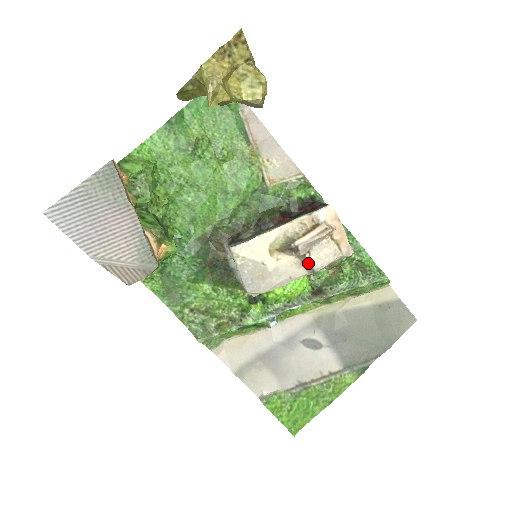
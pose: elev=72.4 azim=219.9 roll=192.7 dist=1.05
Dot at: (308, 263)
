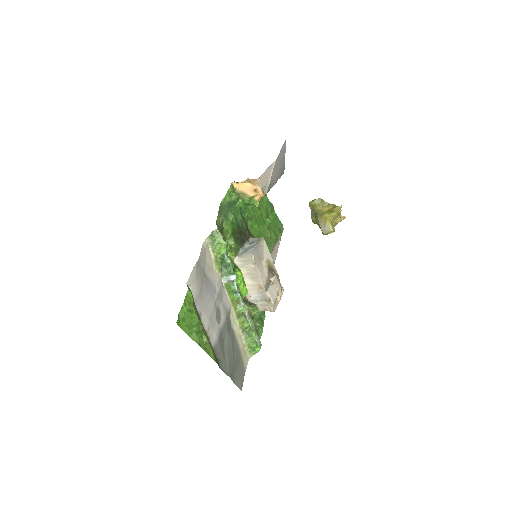
Dot at: (269, 285)
